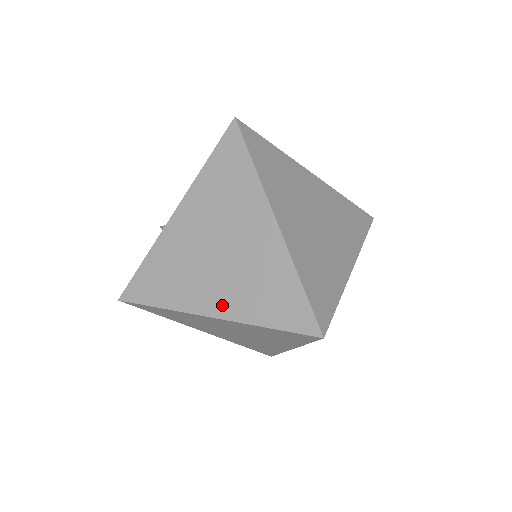
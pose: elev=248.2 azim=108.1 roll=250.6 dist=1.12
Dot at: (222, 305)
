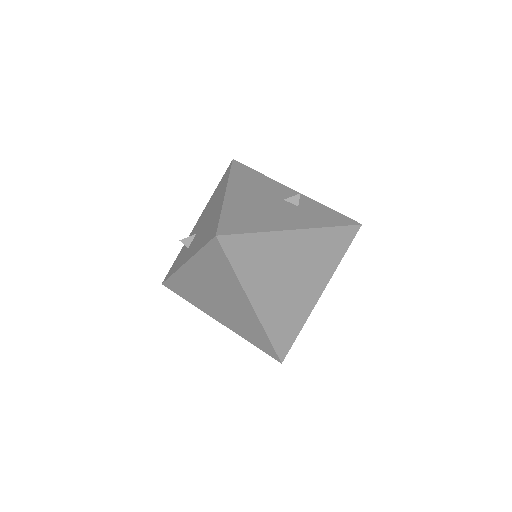
Dot at: (224, 321)
